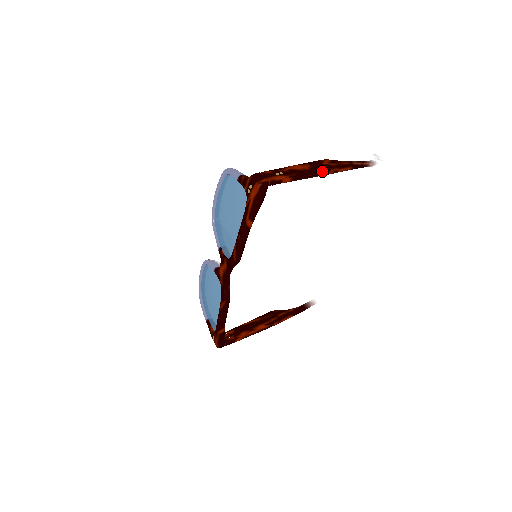
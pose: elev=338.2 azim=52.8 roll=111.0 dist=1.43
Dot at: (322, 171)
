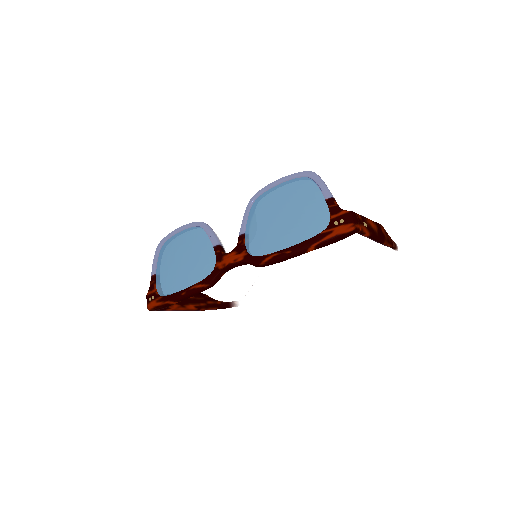
Dot at: (382, 240)
